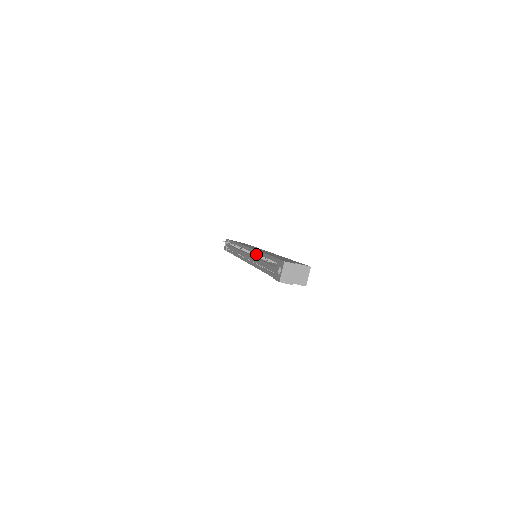
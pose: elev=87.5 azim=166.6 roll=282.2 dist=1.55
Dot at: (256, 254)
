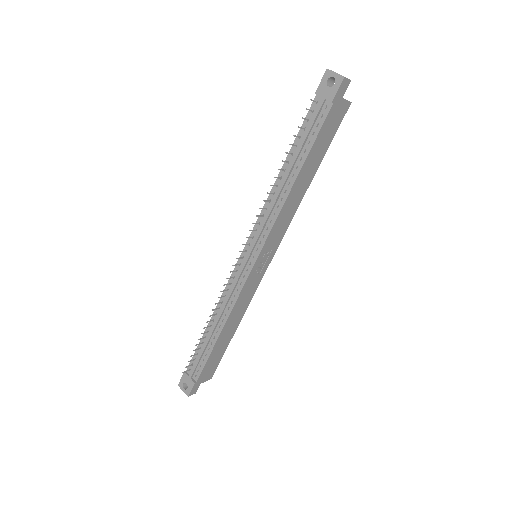
Dot at: (274, 185)
